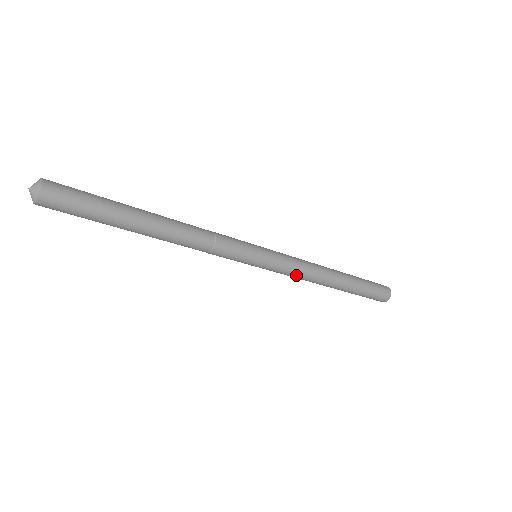
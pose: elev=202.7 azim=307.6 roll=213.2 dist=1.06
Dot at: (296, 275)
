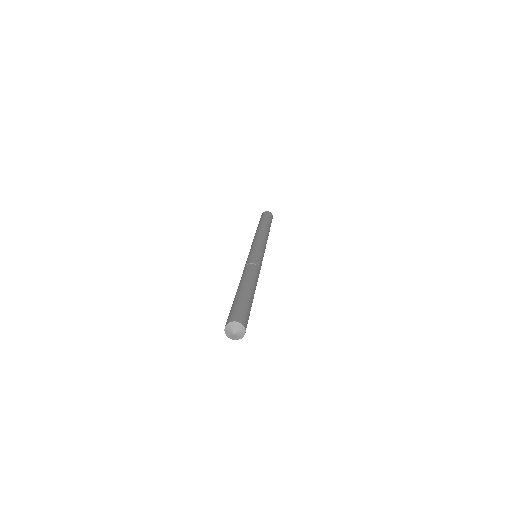
Dot at: occluded
